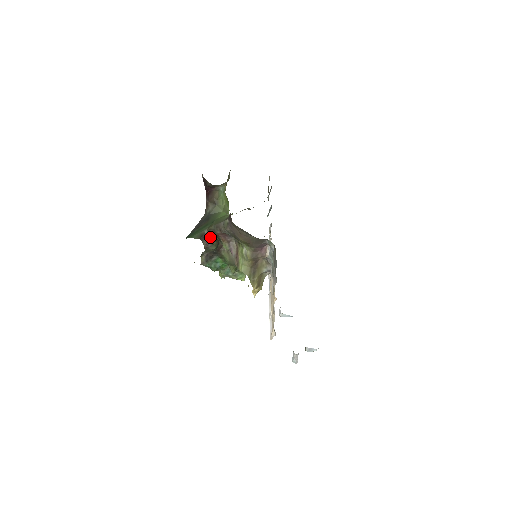
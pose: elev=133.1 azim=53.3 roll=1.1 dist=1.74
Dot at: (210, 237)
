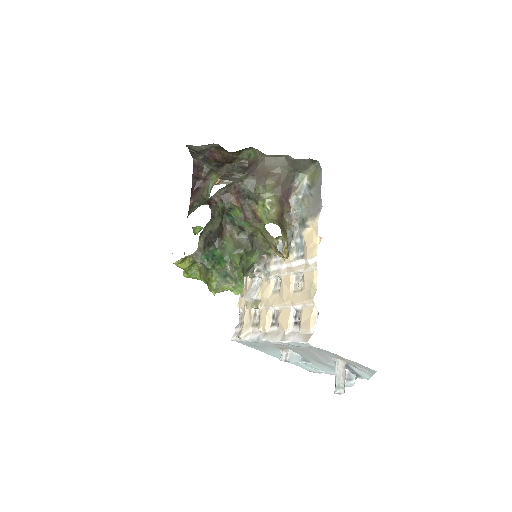
Dot at: (218, 203)
